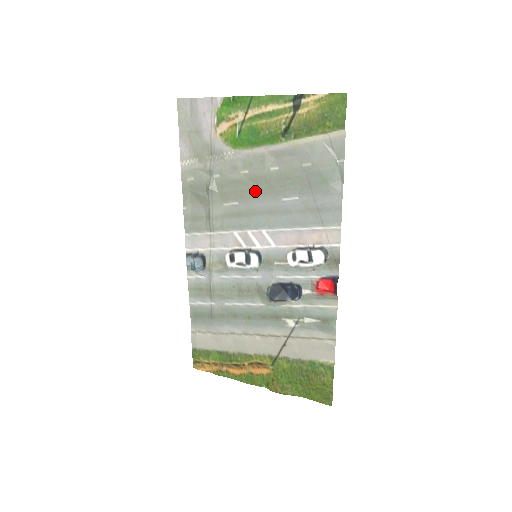
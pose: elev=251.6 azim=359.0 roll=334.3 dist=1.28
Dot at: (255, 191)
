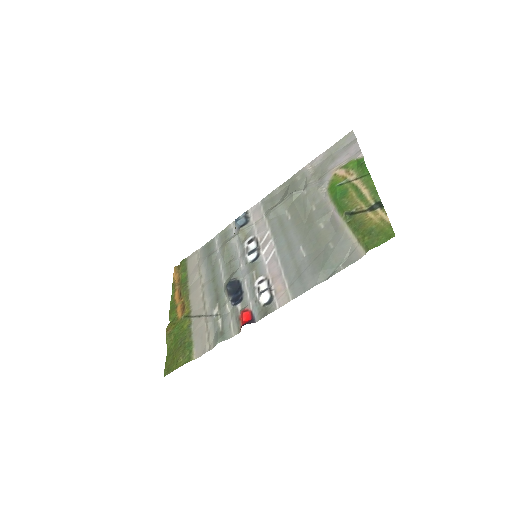
Dot at: (301, 224)
